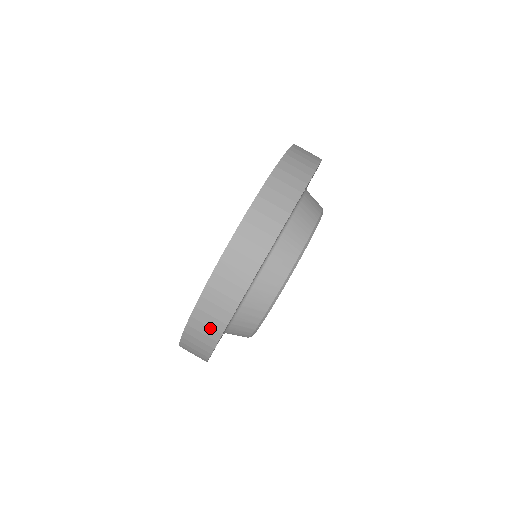
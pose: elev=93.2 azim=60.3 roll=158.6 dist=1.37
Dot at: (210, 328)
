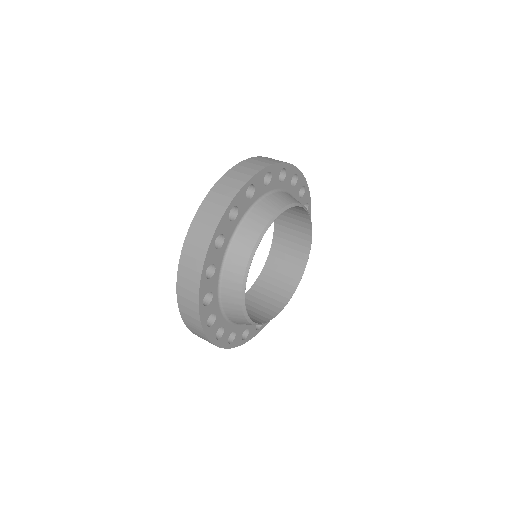
Dot at: (212, 215)
